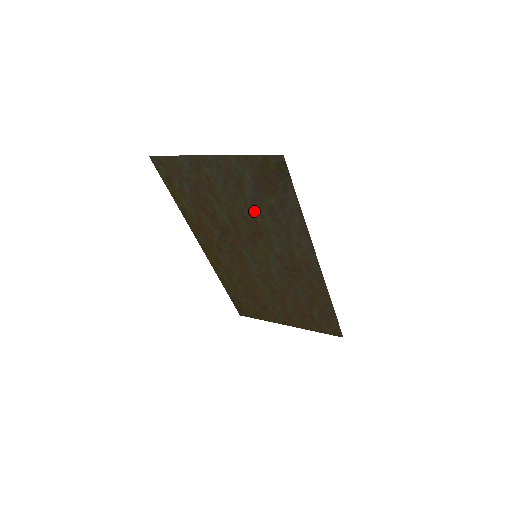
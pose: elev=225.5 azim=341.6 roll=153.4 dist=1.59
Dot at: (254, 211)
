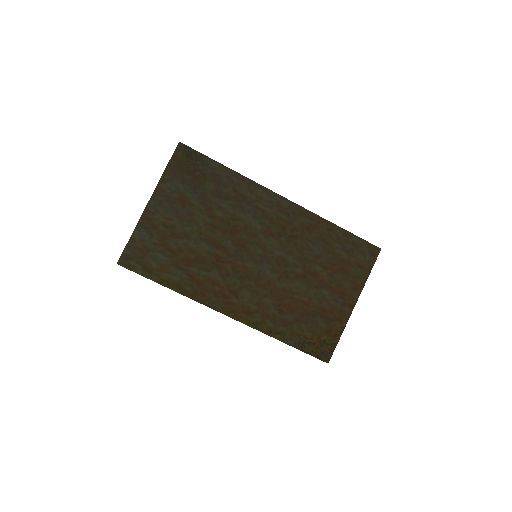
Dot at: (211, 211)
